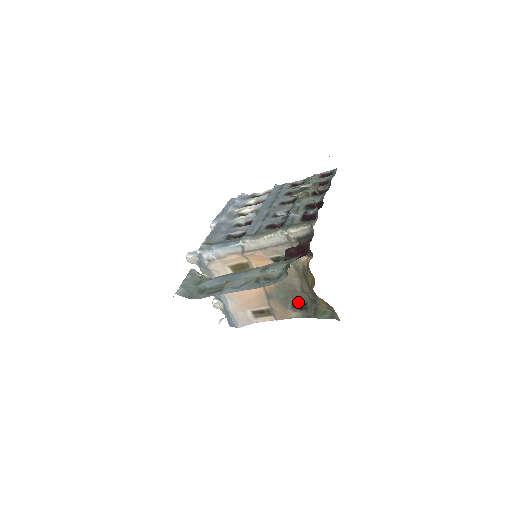
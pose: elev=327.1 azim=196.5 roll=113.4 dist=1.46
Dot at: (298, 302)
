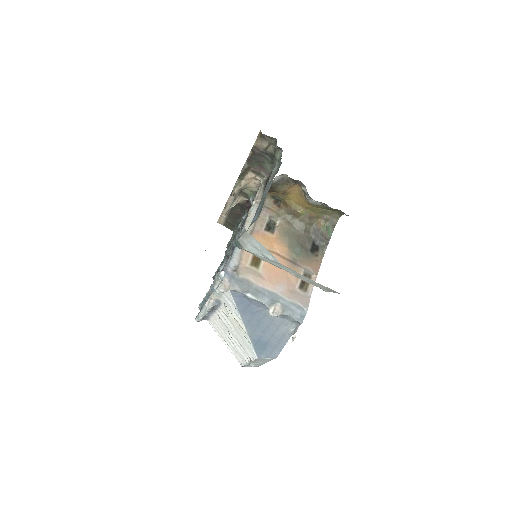
Dot at: (310, 245)
